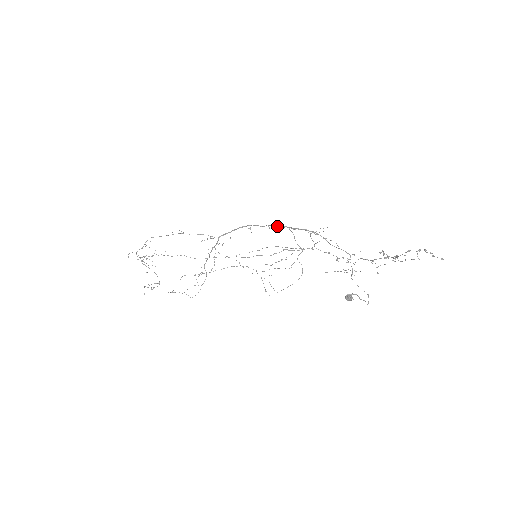
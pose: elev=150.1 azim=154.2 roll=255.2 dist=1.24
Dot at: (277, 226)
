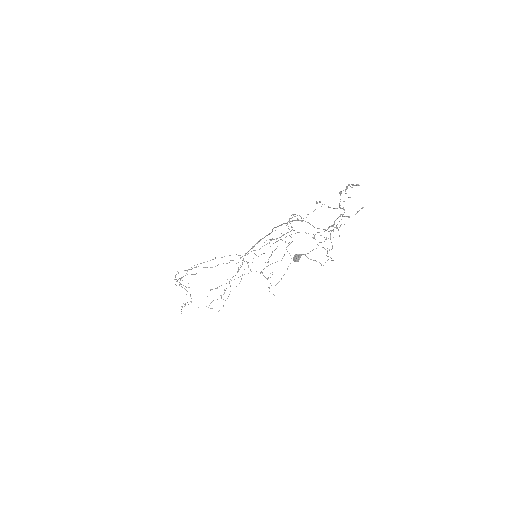
Dot at: (277, 226)
